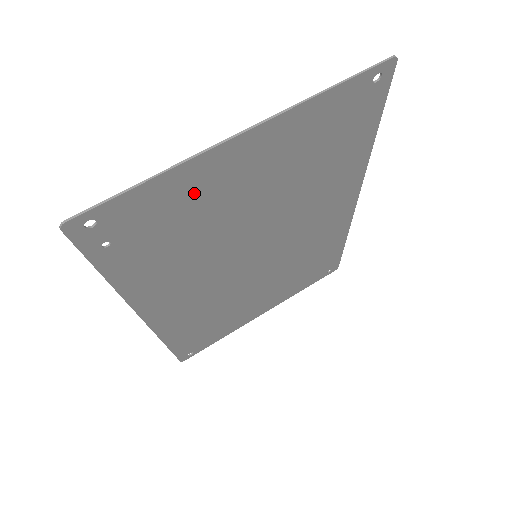
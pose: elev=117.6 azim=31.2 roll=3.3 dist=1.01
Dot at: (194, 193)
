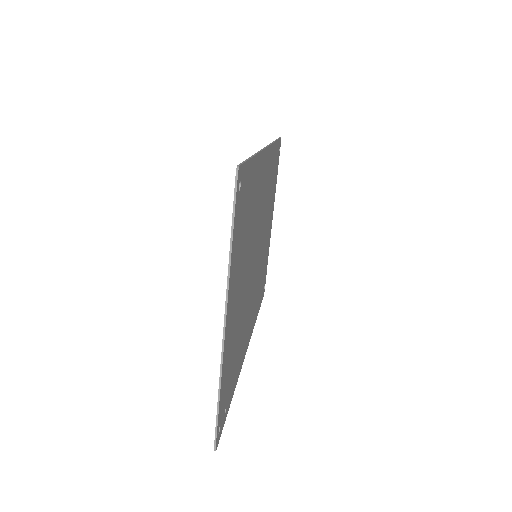
Dot at: (229, 351)
